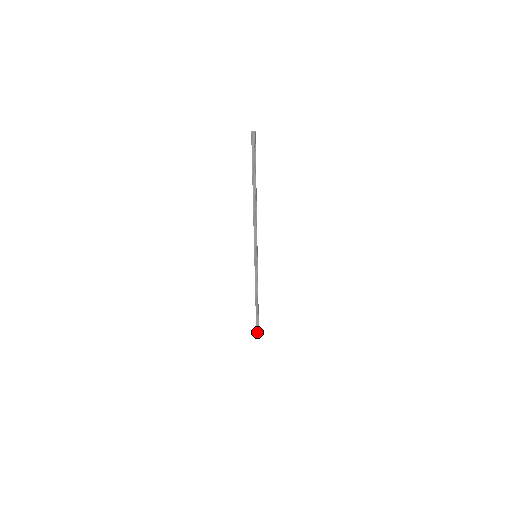
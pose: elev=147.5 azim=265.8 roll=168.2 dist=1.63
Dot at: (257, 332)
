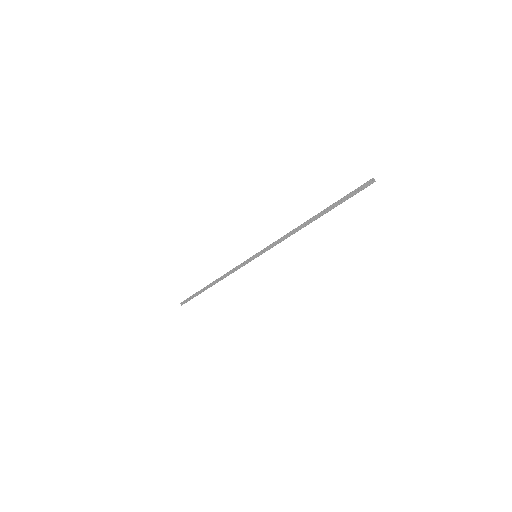
Dot at: (186, 302)
